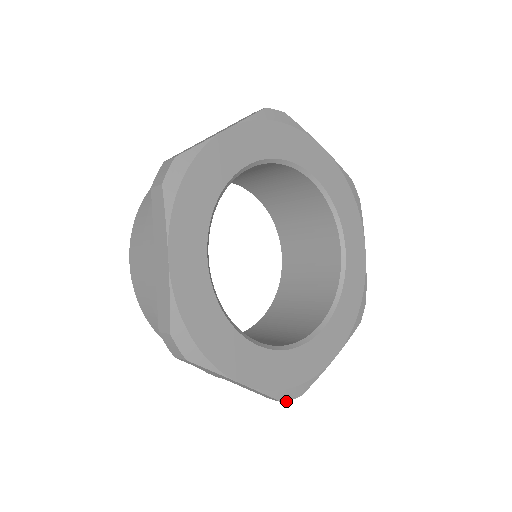
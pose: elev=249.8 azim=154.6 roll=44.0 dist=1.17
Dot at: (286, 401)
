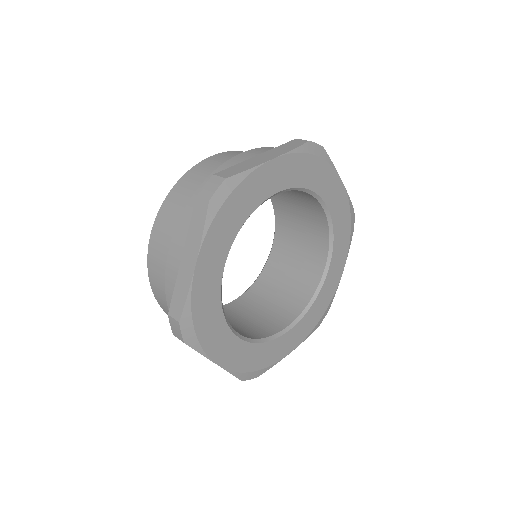
Dot at: (180, 326)
